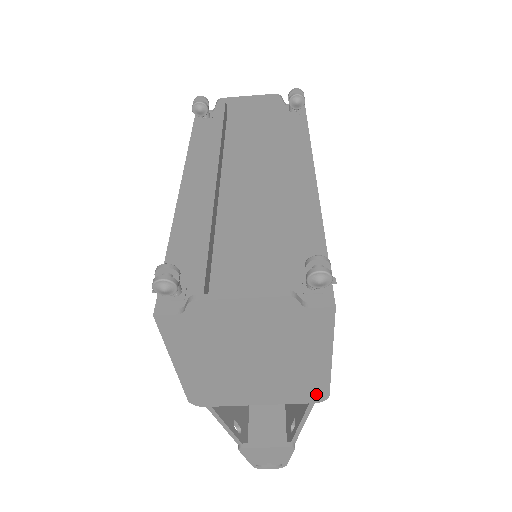
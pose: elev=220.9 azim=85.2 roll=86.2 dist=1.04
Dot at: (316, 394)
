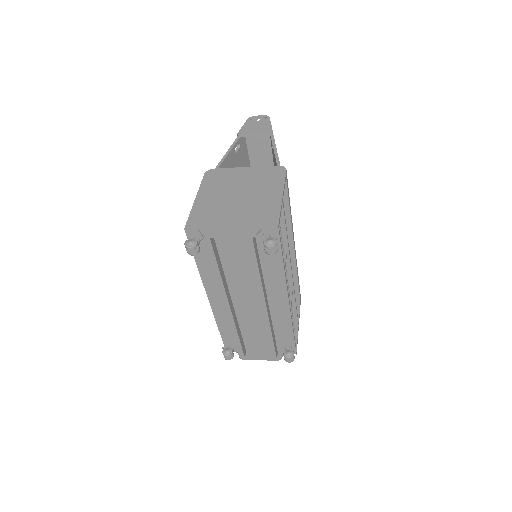
Dot at: occluded
